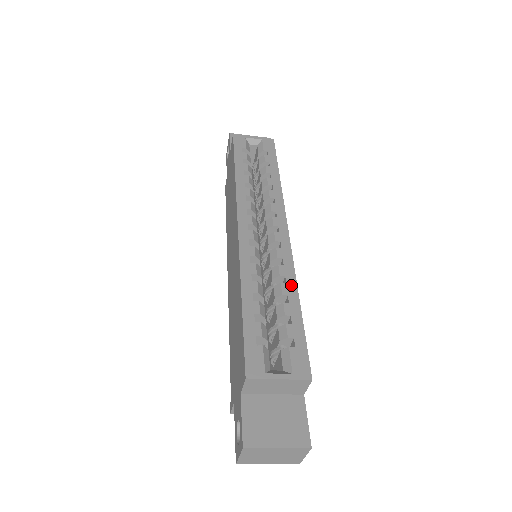
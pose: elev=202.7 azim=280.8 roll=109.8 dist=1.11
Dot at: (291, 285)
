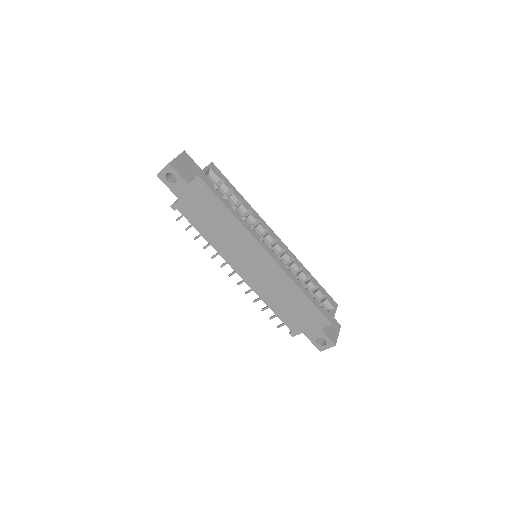
Dot at: (304, 269)
